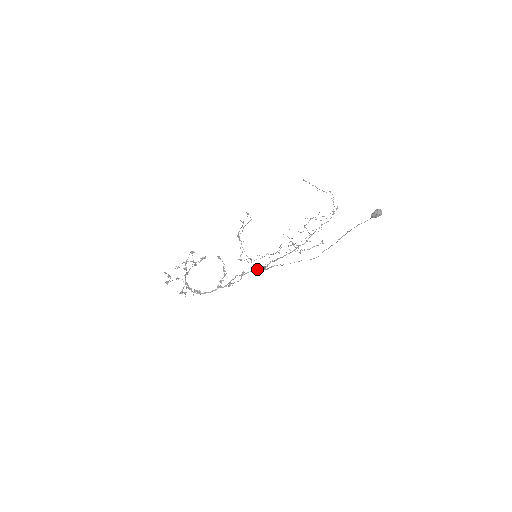
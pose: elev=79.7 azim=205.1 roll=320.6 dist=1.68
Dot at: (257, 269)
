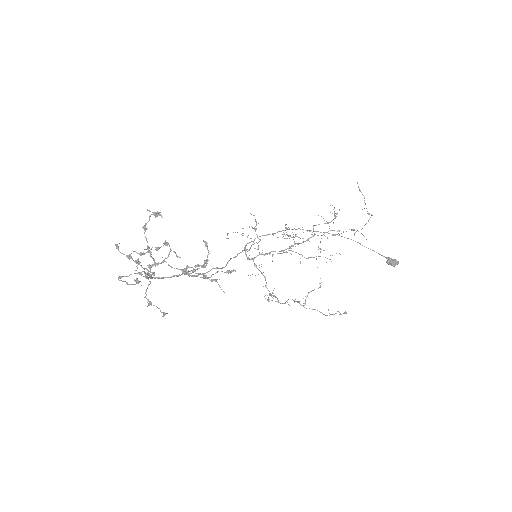
Dot at: occluded
